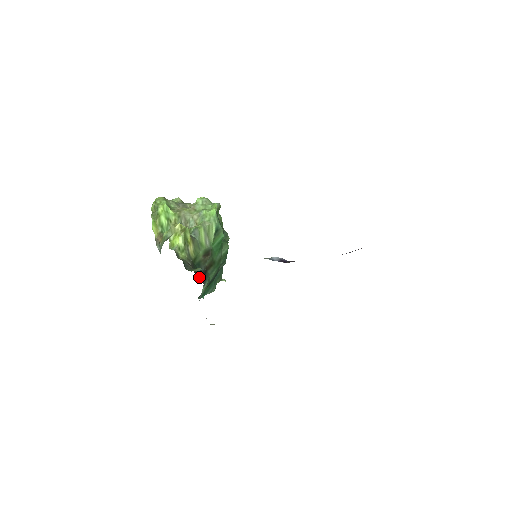
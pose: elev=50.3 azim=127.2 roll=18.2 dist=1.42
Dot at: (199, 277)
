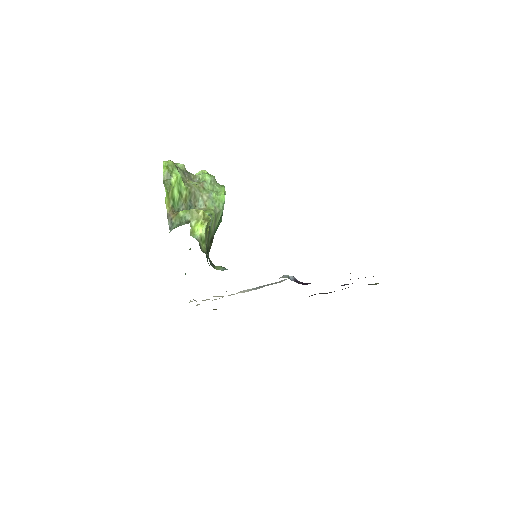
Dot at: occluded
